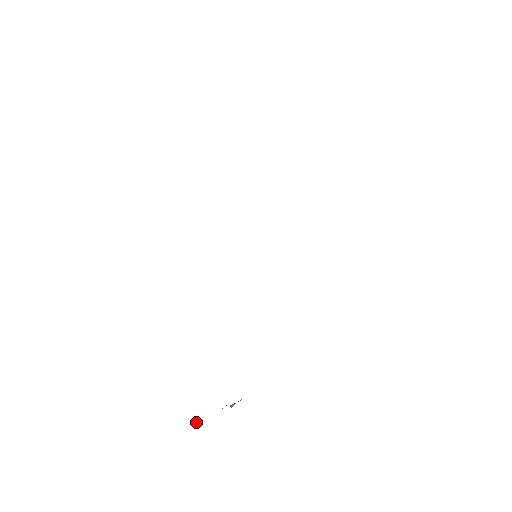
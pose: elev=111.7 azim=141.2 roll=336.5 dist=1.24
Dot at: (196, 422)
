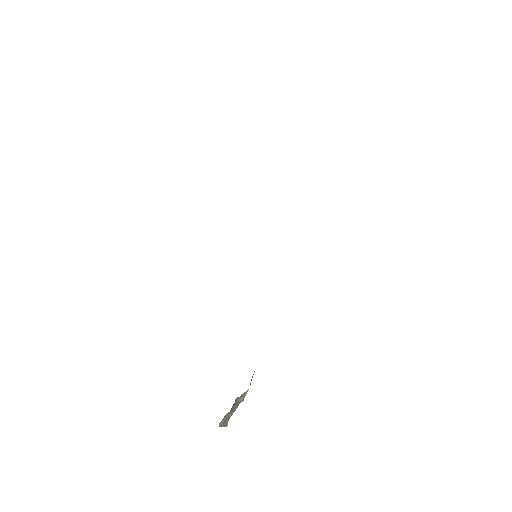
Dot at: (225, 423)
